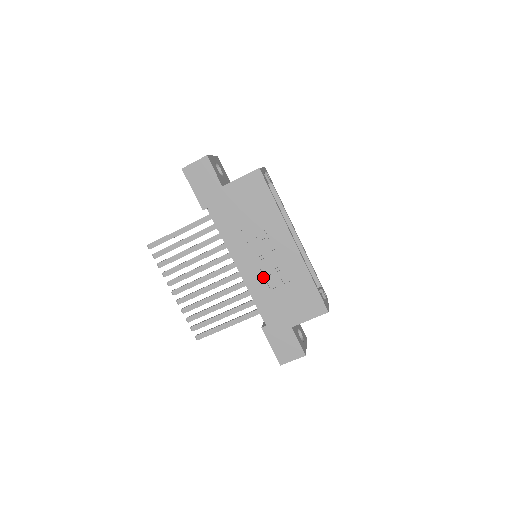
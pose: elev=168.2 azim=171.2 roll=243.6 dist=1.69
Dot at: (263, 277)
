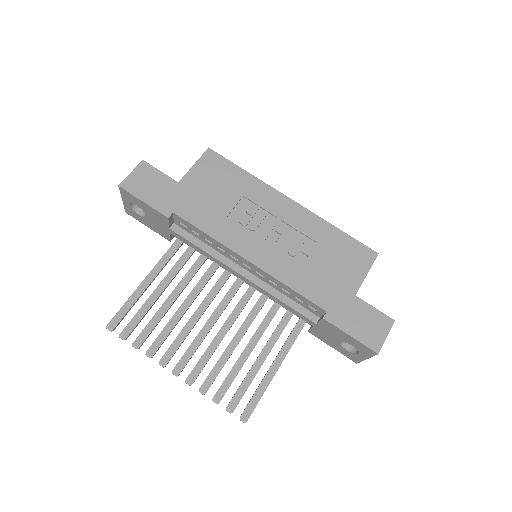
Dot at: (284, 255)
